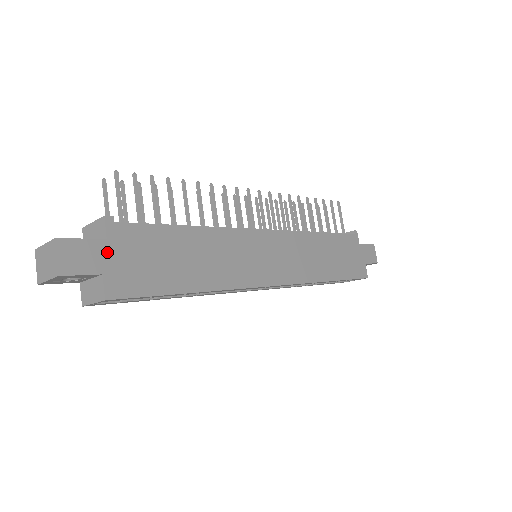
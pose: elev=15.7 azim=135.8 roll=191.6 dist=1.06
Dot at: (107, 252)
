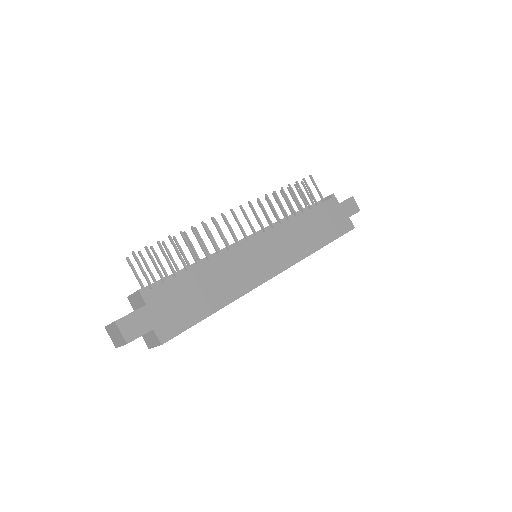
Dot at: (150, 313)
